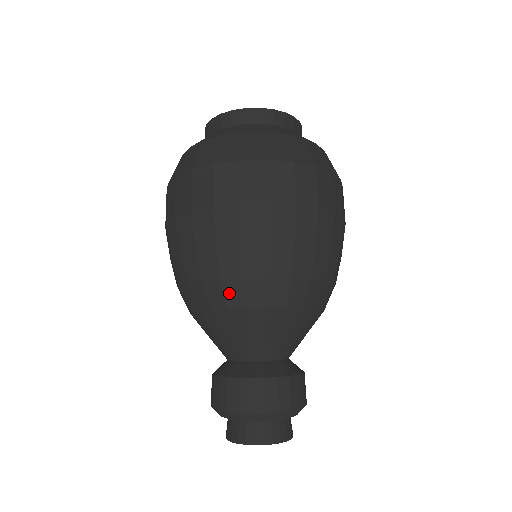
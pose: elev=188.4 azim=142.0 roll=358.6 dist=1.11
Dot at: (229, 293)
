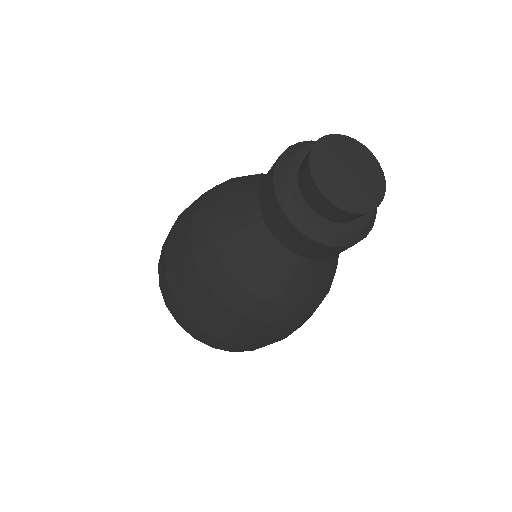
Dot at: (215, 193)
